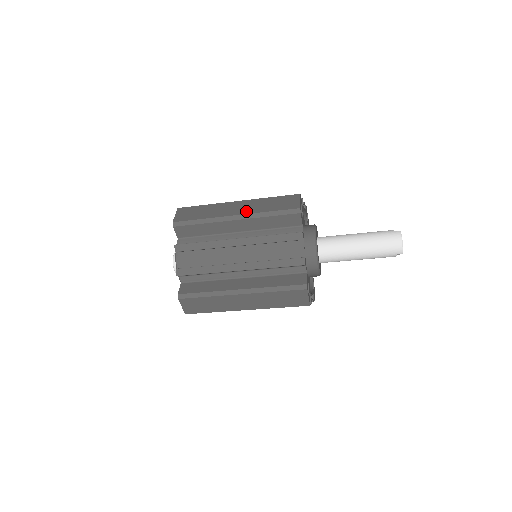
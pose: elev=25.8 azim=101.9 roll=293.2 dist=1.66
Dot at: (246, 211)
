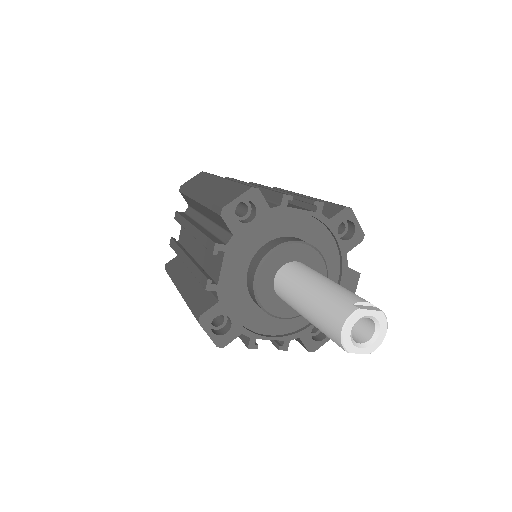
Dot at: (206, 193)
